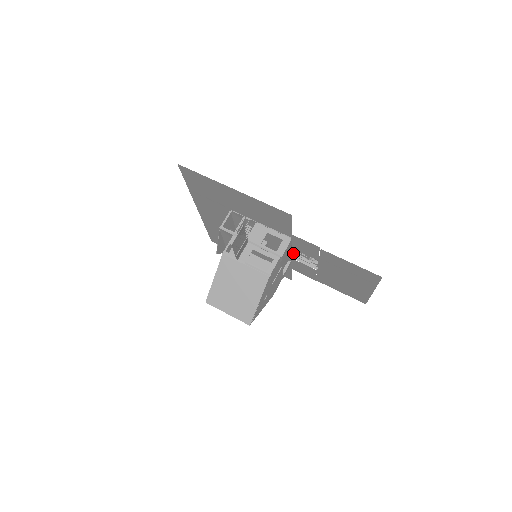
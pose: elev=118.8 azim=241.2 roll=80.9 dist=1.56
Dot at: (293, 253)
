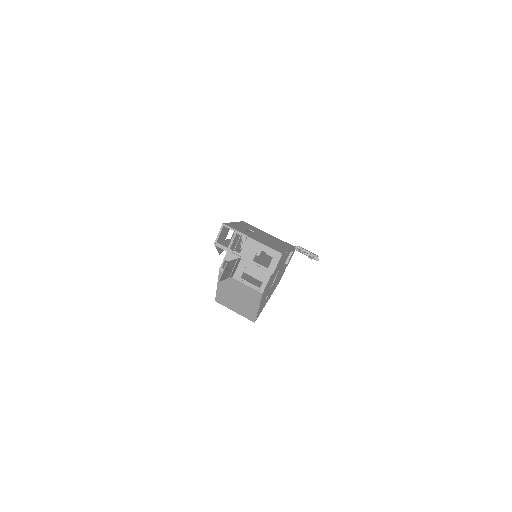
Dot at: occluded
